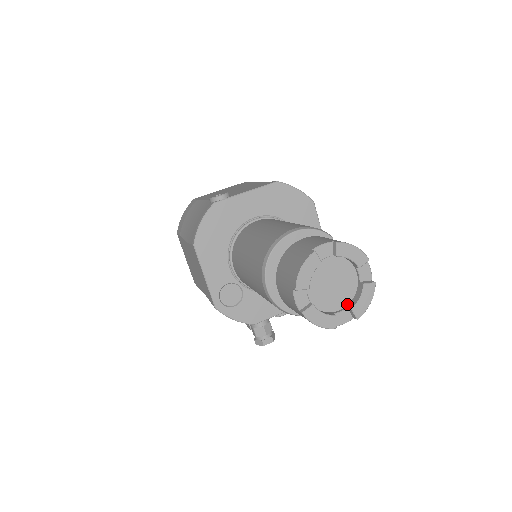
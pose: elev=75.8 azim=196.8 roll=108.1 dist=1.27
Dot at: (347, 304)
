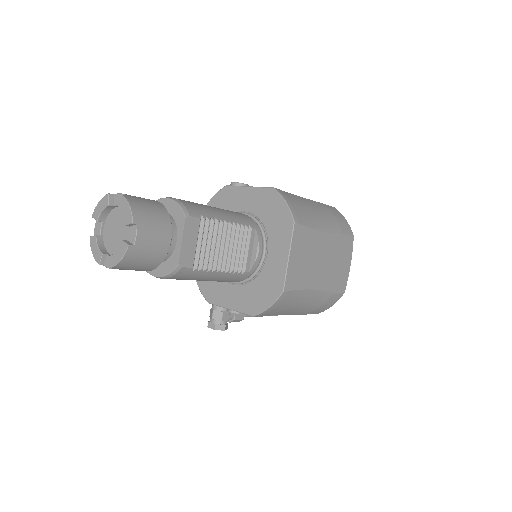
Dot at: occluded
